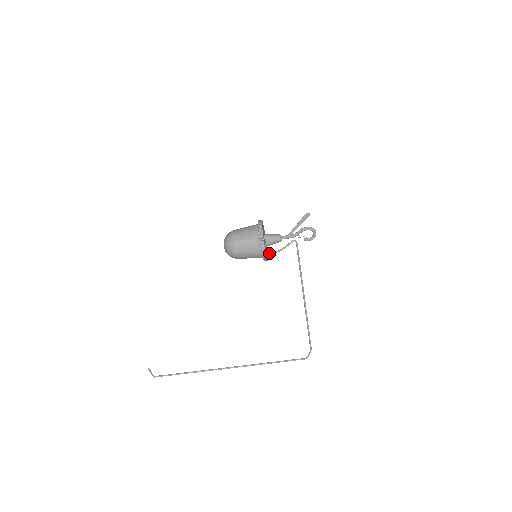
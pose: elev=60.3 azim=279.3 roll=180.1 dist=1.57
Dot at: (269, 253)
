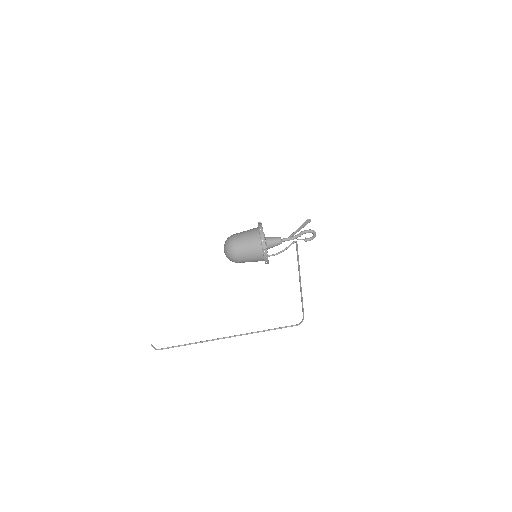
Dot at: (270, 255)
